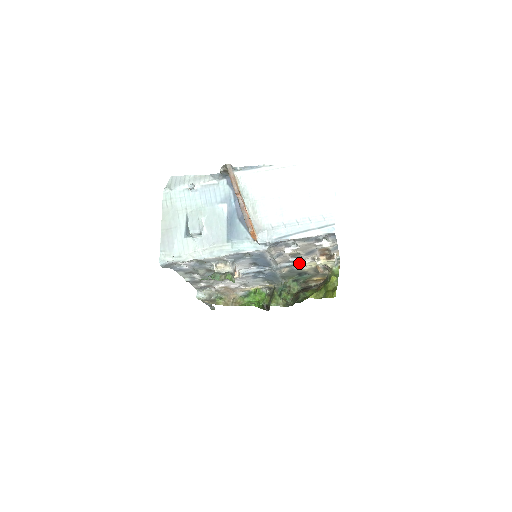
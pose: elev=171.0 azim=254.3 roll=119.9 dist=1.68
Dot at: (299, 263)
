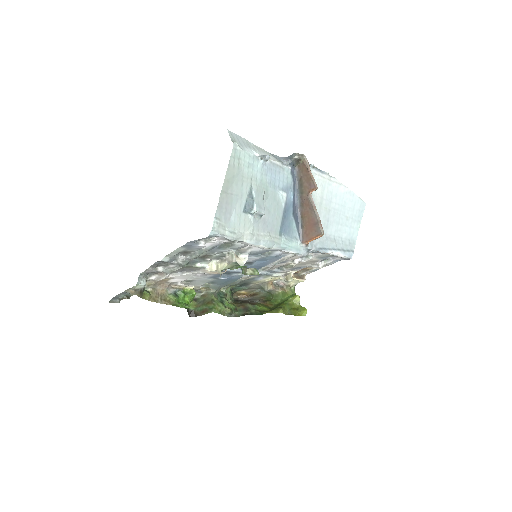
Dot at: (271, 274)
